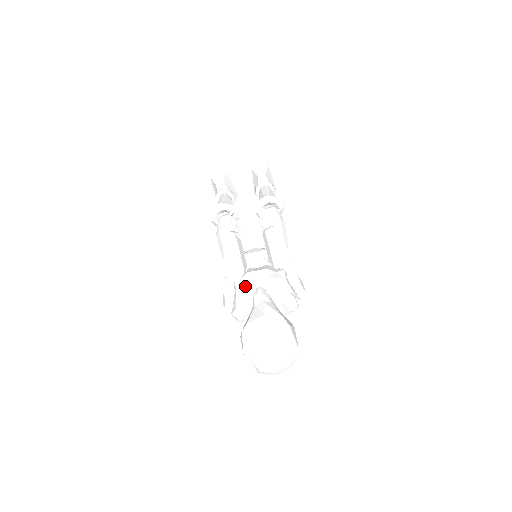
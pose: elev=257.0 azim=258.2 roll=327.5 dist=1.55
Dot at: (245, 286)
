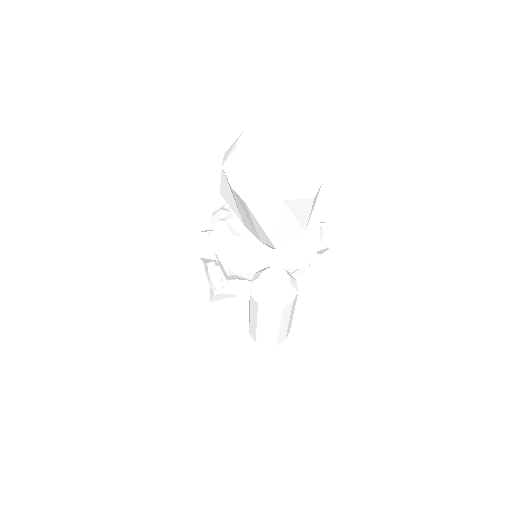
Dot at: occluded
